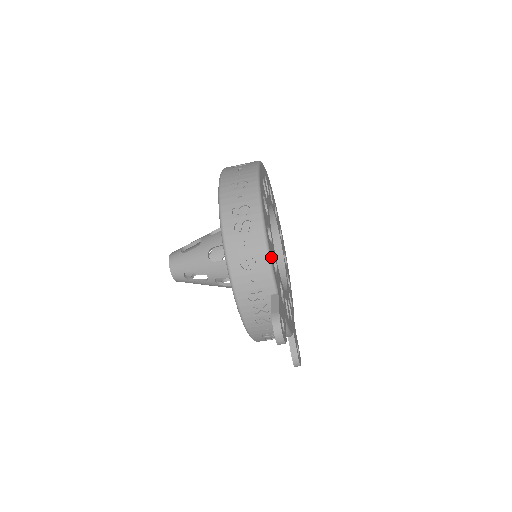
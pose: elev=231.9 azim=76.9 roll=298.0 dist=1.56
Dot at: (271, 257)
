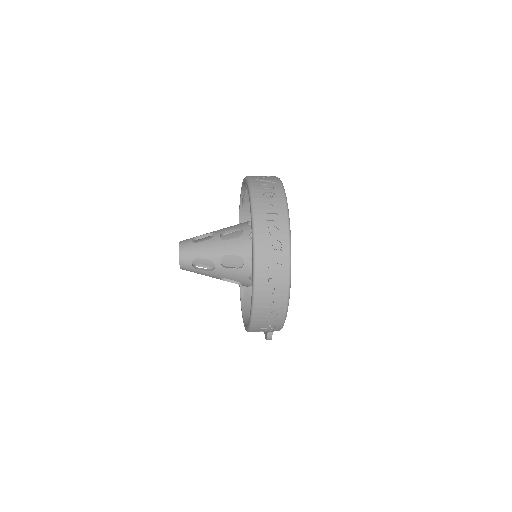
Dot at: occluded
